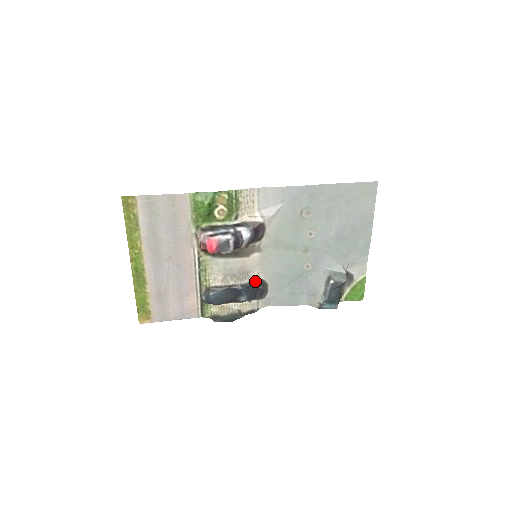
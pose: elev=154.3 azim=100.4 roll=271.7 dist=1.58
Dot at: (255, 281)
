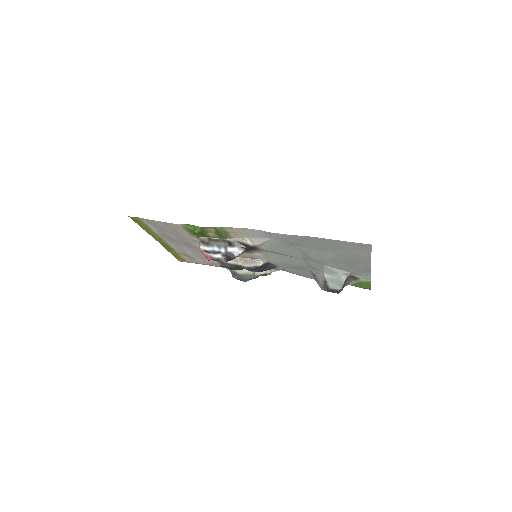
Dot at: (260, 265)
